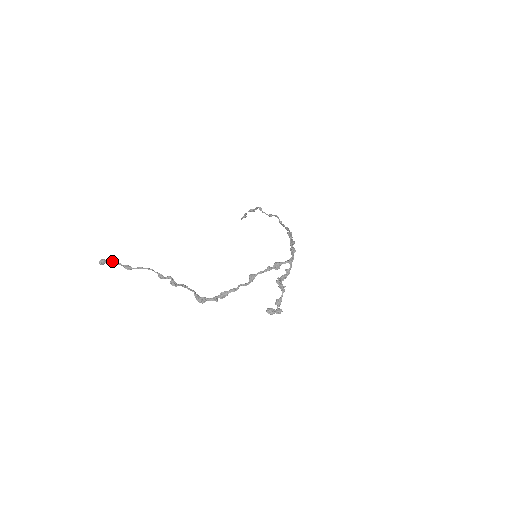
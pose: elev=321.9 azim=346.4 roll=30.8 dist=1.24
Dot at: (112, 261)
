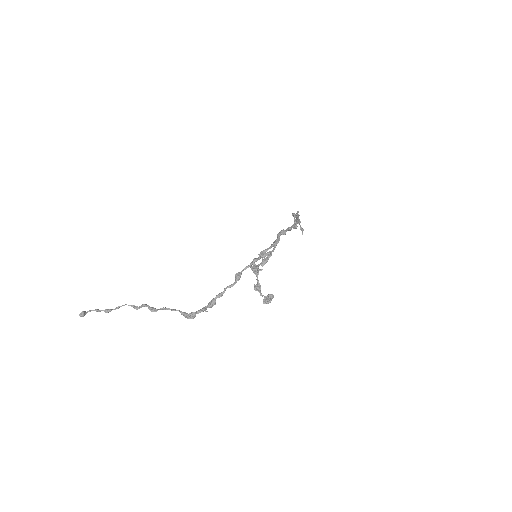
Dot at: (92, 310)
